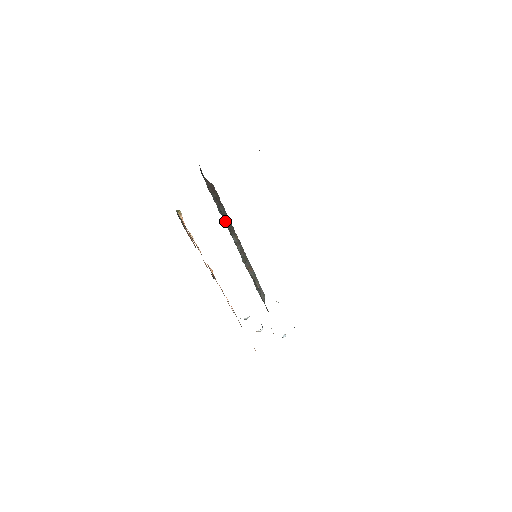
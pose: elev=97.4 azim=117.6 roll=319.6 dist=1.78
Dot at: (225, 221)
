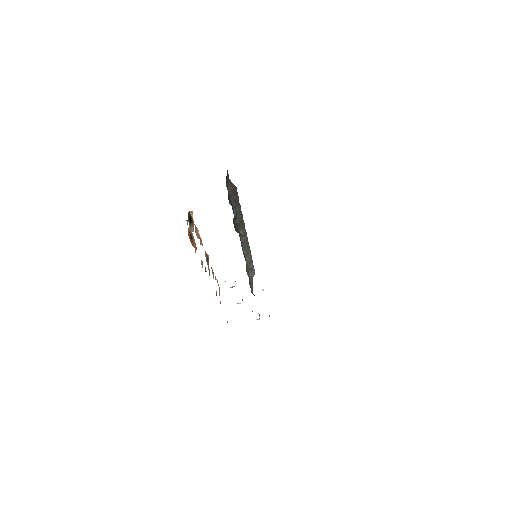
Dot at: (237, 218)
